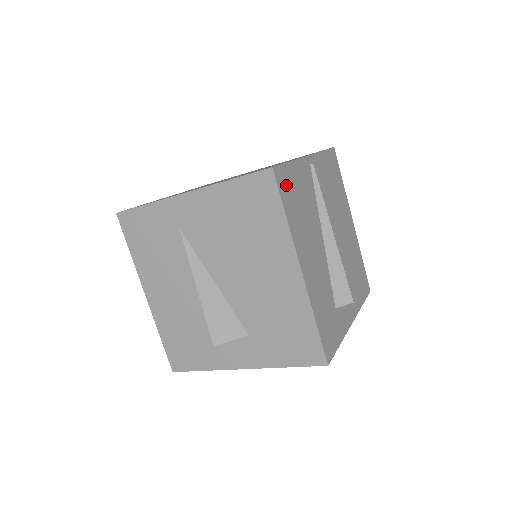
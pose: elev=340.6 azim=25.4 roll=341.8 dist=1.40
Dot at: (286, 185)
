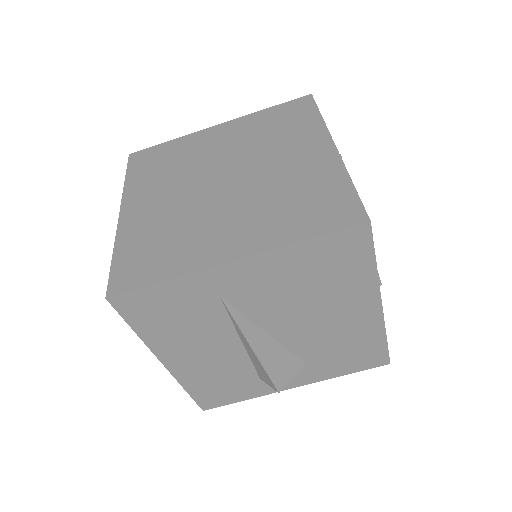
Dot at: occluded
